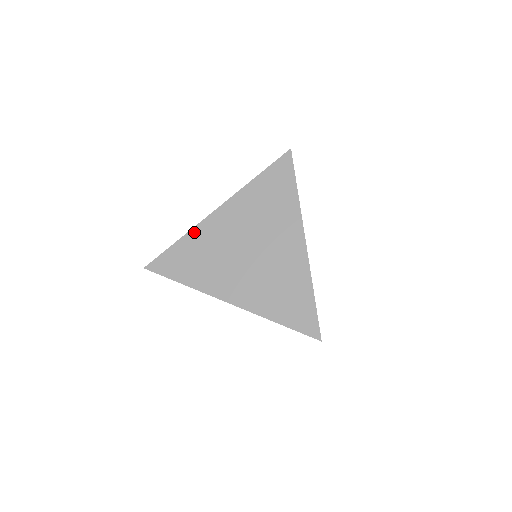
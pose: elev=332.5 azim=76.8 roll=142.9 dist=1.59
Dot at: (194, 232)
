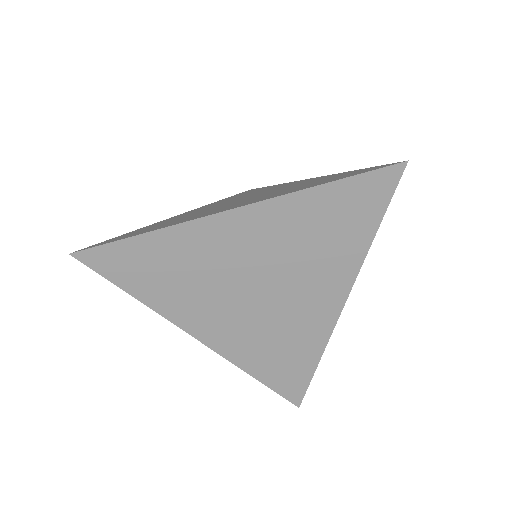
Dot at: (153, 224)
